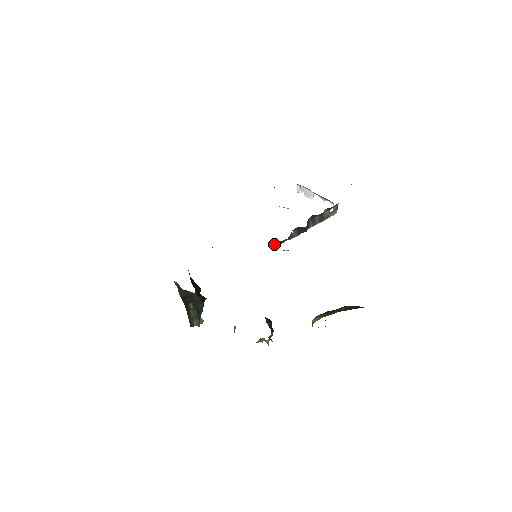
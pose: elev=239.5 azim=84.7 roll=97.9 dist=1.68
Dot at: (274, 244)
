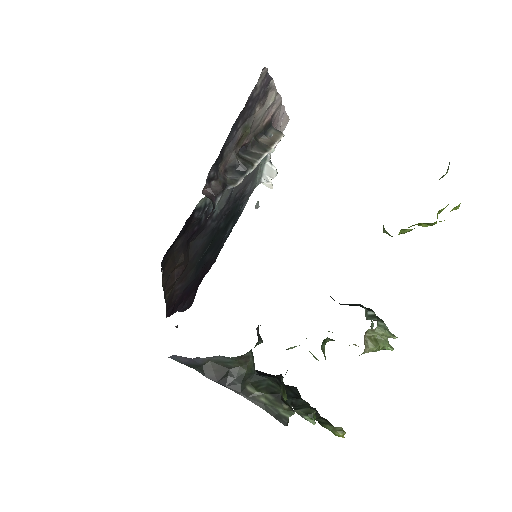
Dot at: (206, 196)
